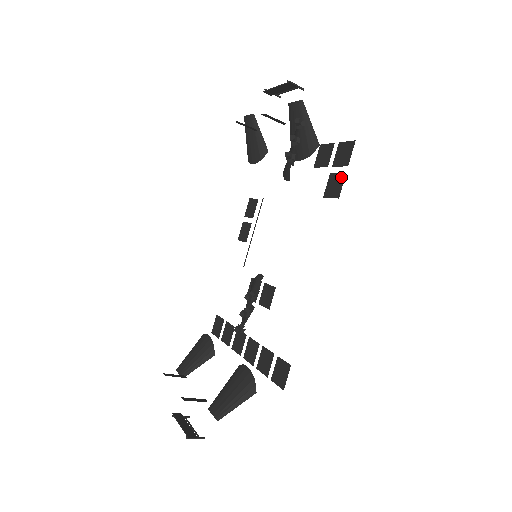
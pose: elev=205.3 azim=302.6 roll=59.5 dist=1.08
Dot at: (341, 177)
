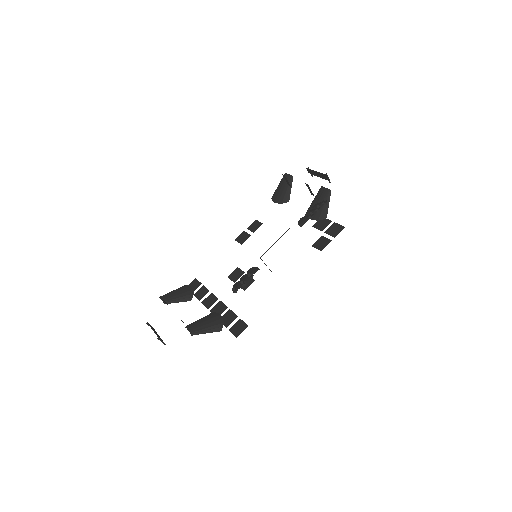
Dot at: (328, 241)
